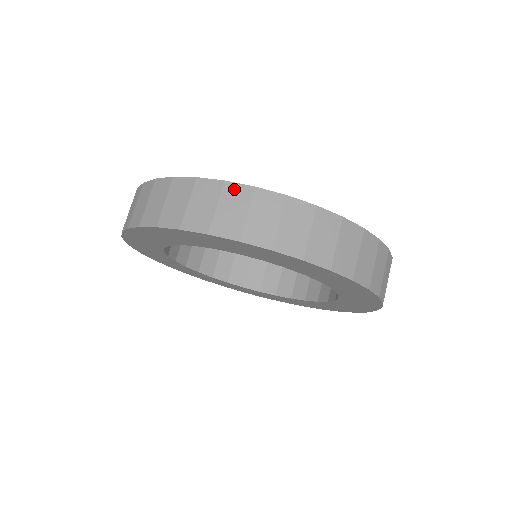
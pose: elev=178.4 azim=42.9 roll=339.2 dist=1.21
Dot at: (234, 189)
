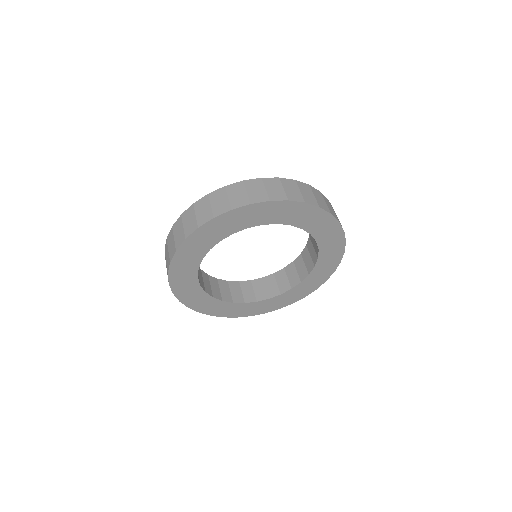
Dot at: (169, 237)
